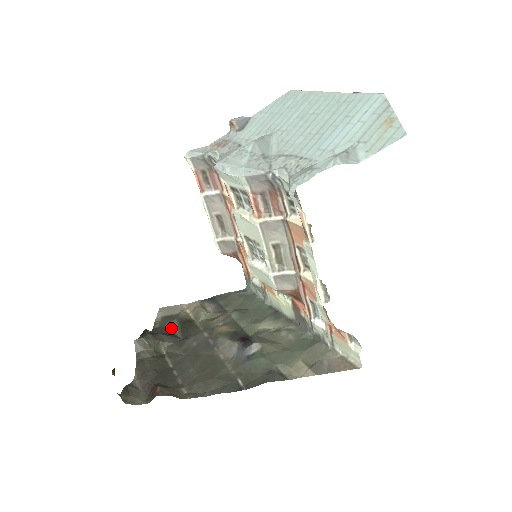
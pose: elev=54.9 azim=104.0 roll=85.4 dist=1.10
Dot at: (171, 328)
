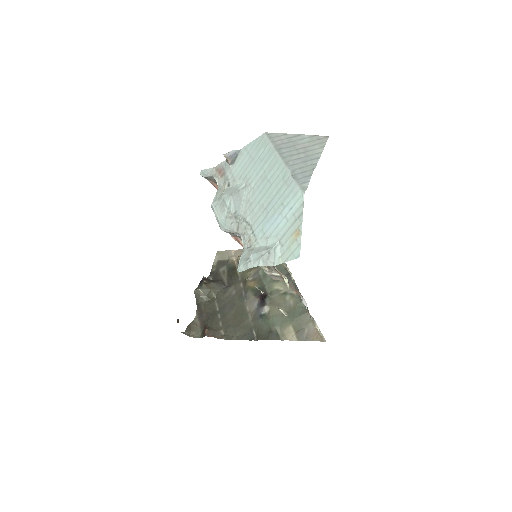
Dot at: (222, 274)
